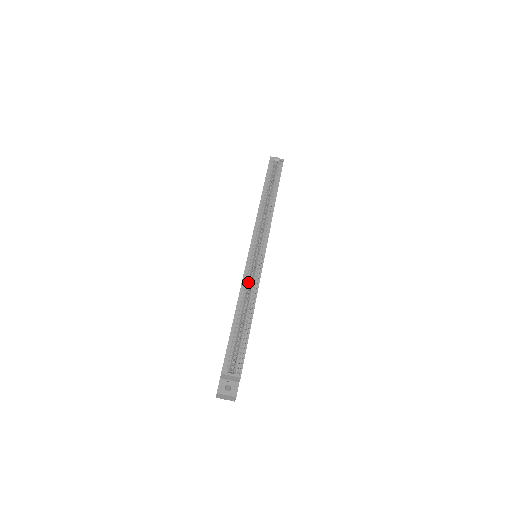
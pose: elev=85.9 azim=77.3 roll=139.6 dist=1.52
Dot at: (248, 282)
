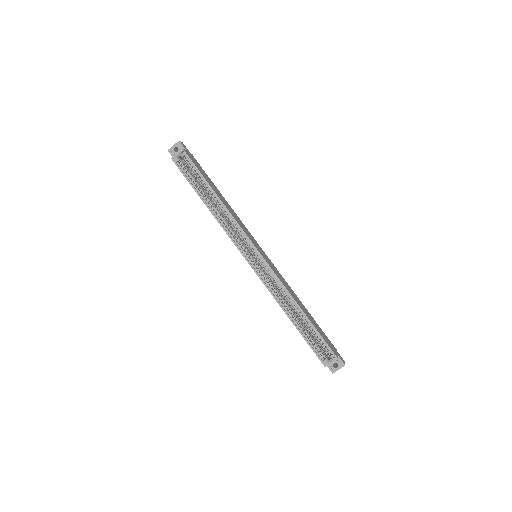
Dot at: (275, 290)
